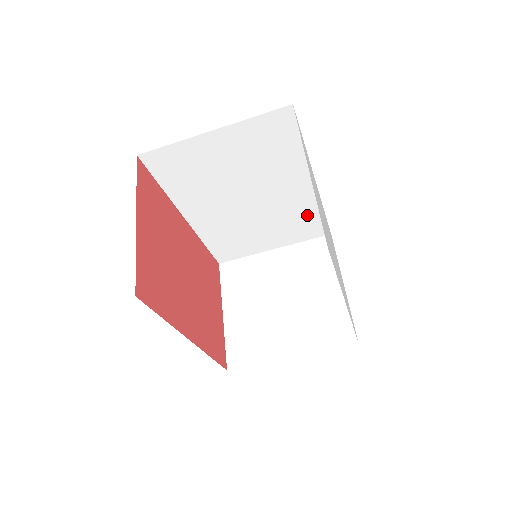
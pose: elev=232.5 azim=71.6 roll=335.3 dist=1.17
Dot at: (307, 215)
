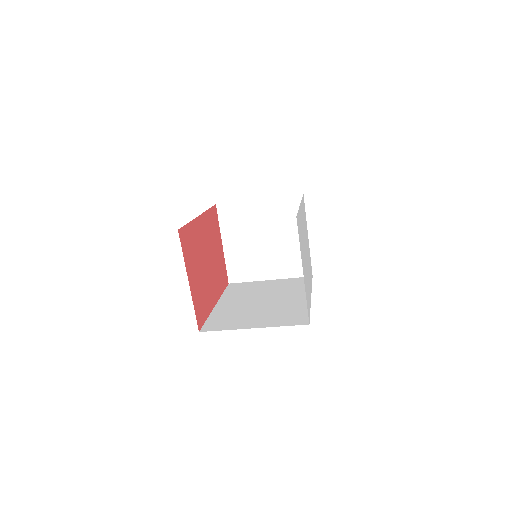
Dot at: occluded
